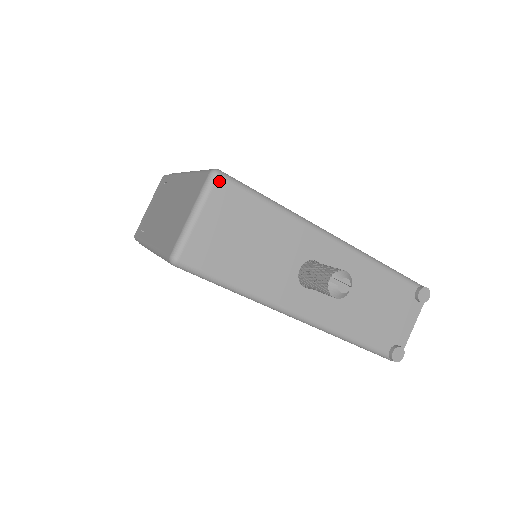
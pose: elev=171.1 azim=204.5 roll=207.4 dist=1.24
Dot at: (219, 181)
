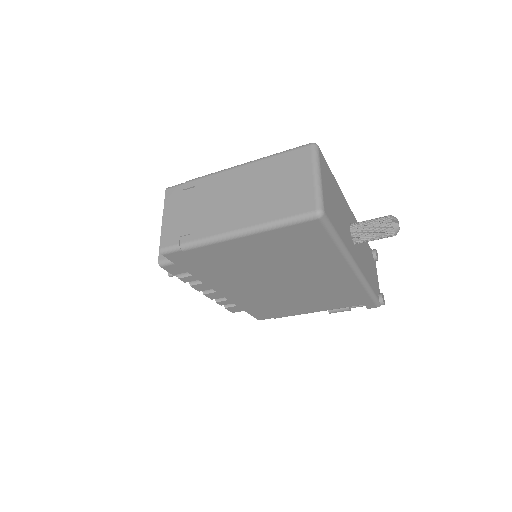
Dot at: (320, 151)
